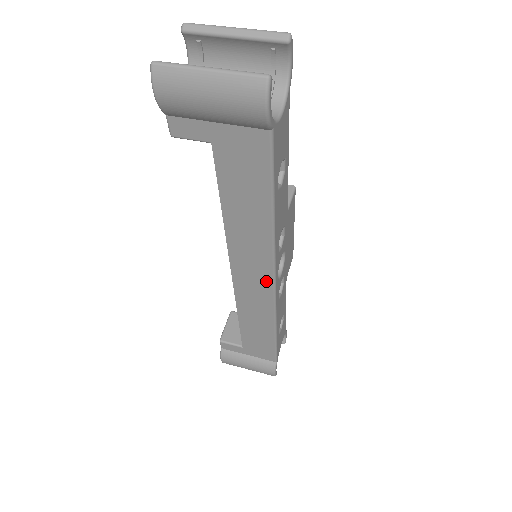
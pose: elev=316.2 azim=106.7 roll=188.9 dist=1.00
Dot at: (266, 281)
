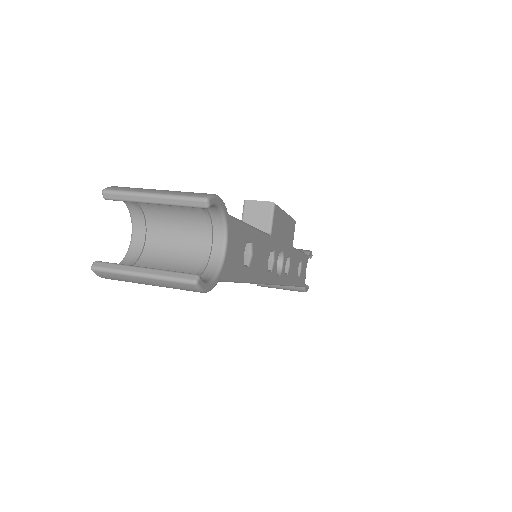
Dot at: occluded
